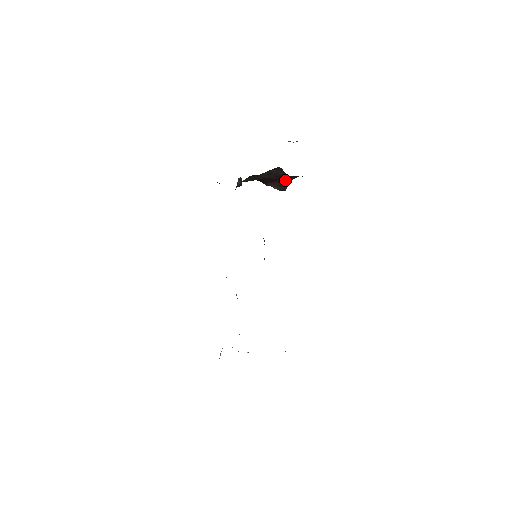
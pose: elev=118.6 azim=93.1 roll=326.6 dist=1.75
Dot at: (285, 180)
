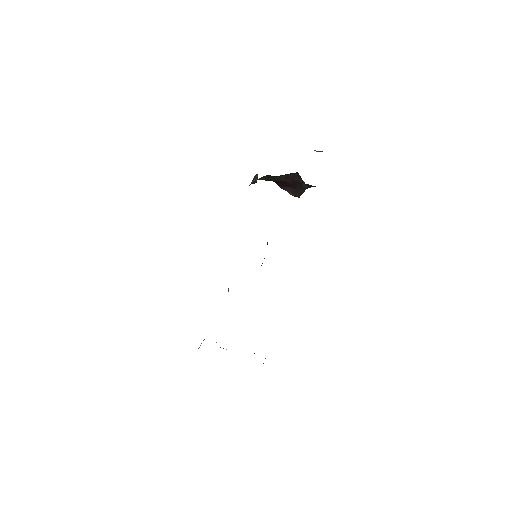
Dot at: (301, 187)
